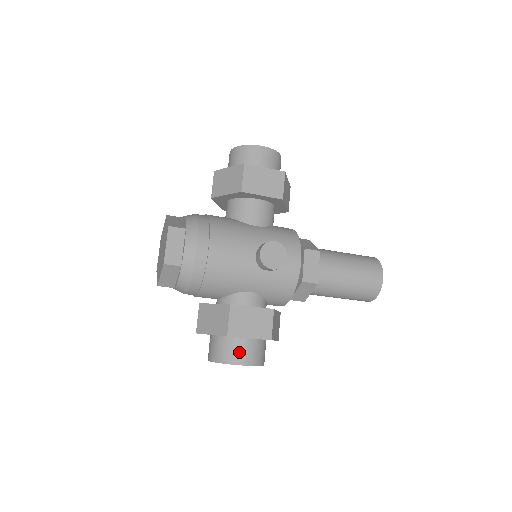
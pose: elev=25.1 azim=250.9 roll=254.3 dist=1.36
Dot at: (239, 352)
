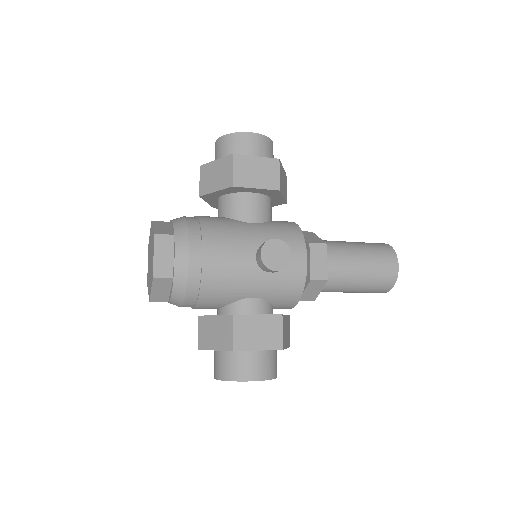
Dot at: (248, 367)
